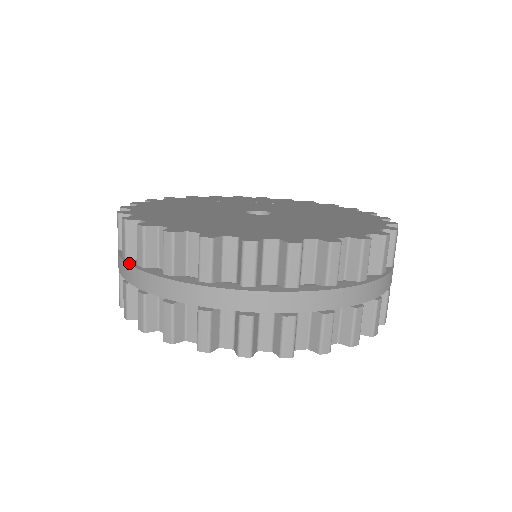
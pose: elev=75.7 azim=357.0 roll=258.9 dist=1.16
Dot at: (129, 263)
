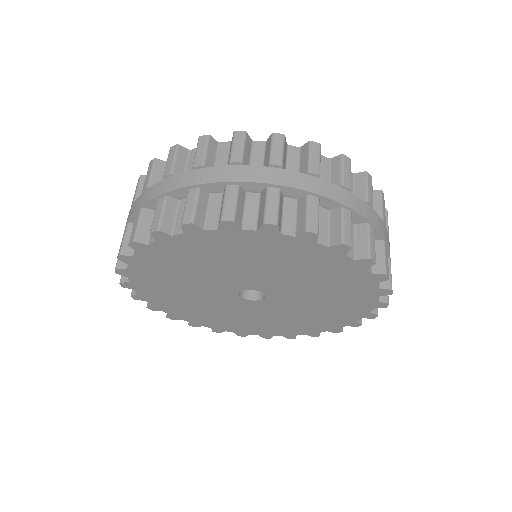
Dot at: (176, 175)
